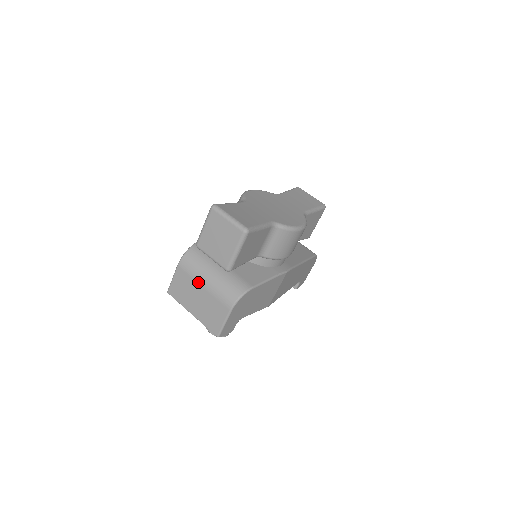
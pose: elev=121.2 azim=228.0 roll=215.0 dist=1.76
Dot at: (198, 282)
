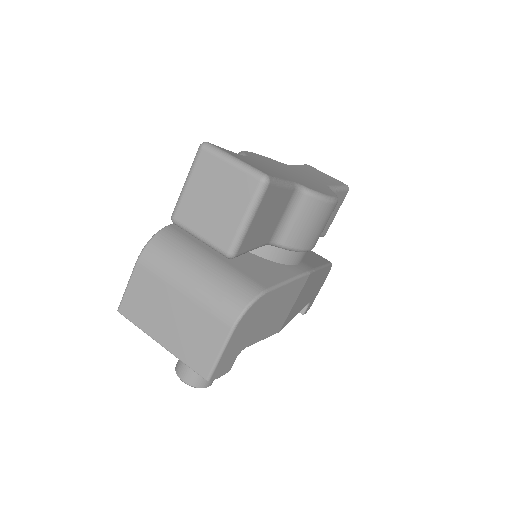
Dot at: (173, 286)
